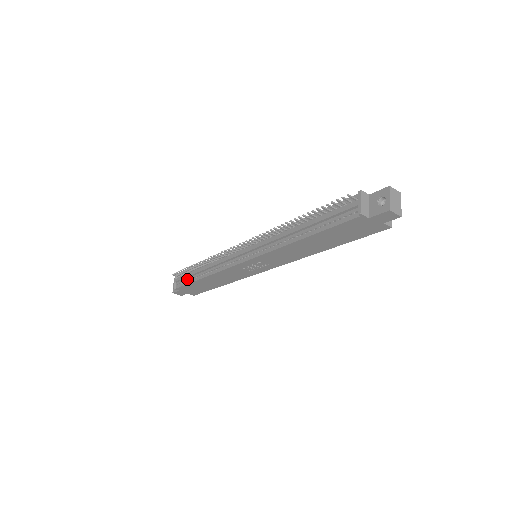
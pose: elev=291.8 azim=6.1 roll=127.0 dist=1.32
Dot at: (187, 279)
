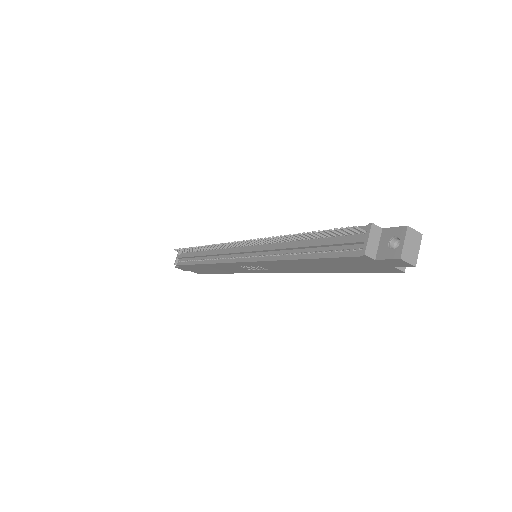
Dot at: (188, 259)
